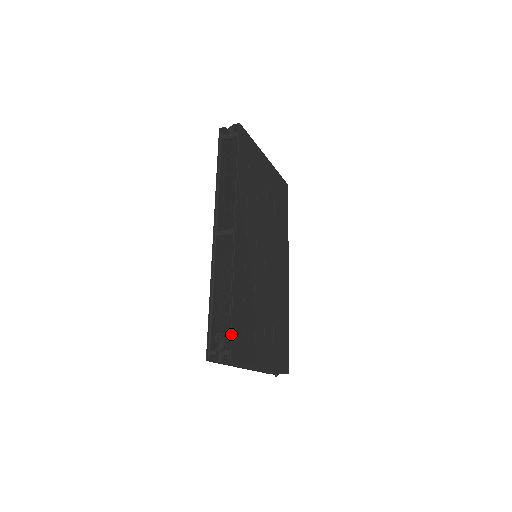
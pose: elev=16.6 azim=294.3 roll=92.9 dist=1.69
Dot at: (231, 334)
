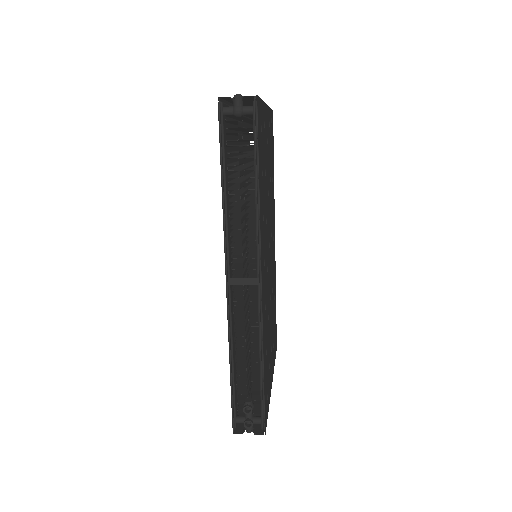
Dot at: (264, 409)
